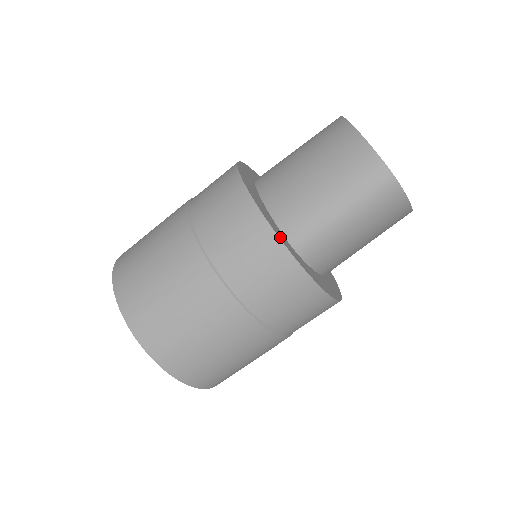
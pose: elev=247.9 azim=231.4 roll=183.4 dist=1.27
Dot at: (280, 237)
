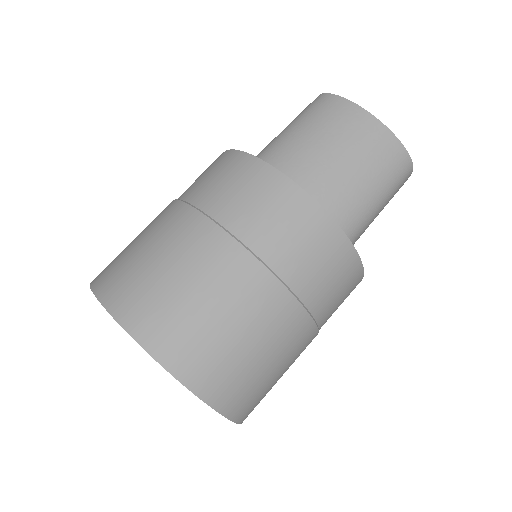
Dot at: occluded
